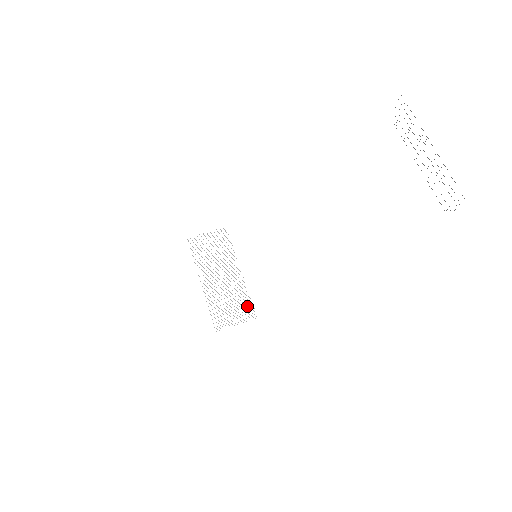
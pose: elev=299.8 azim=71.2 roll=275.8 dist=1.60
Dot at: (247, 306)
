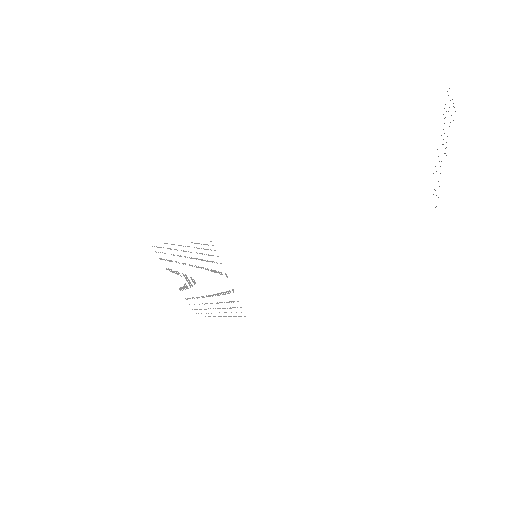
Dot at: occluded
